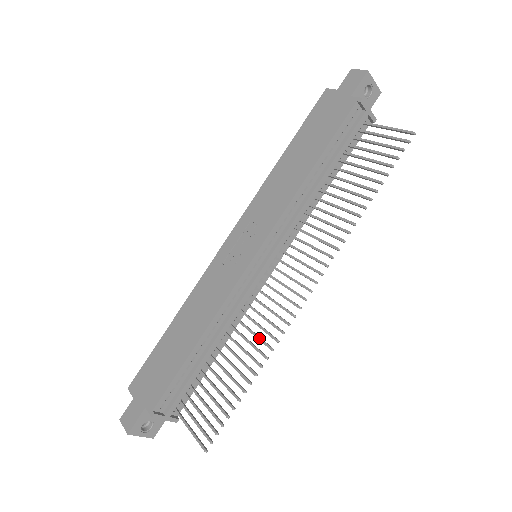
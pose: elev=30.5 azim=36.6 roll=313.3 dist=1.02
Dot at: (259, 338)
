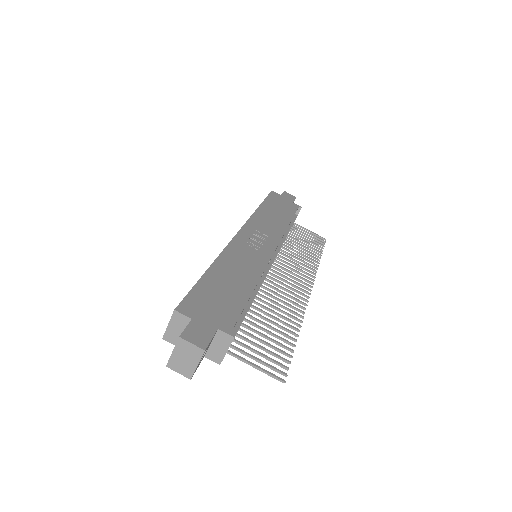
Dot at: (287, 308)
